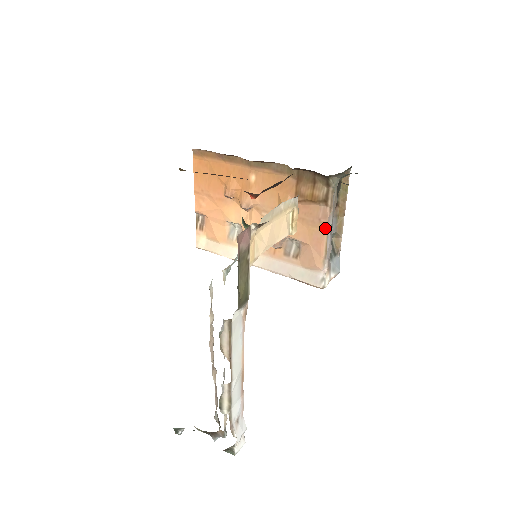
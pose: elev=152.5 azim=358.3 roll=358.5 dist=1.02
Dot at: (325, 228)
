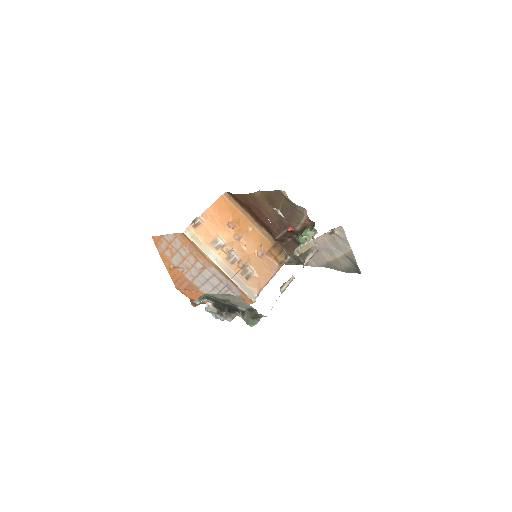
Dot at: (272, 275)
